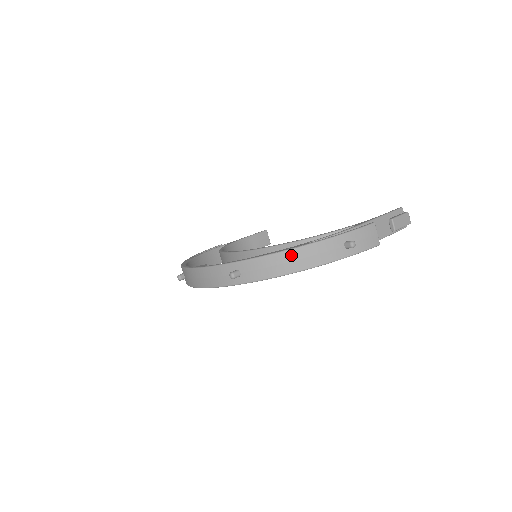
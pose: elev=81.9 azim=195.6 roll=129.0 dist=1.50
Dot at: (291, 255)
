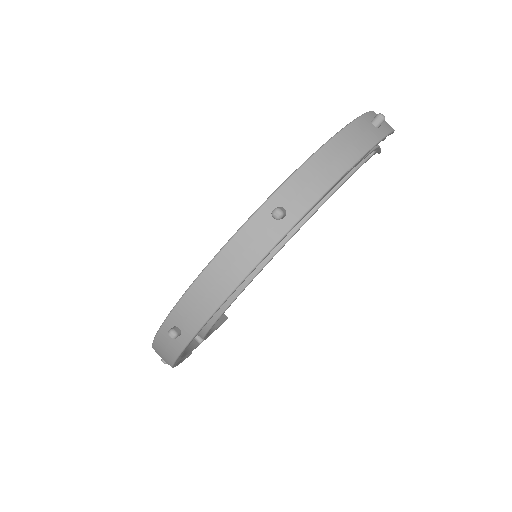
Dot at: (333, 148)
